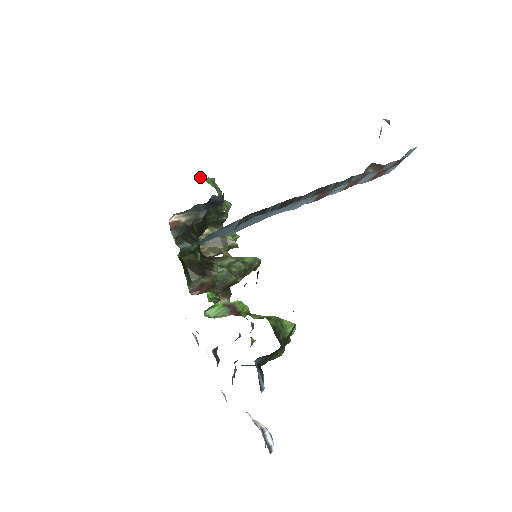
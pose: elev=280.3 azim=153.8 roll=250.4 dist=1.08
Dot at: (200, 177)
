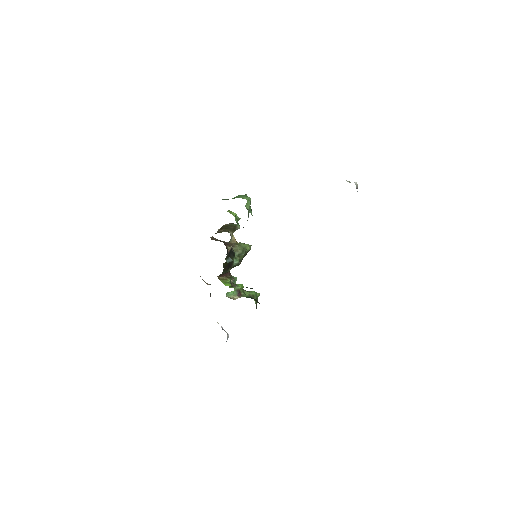
Dot at: (246, 205)
